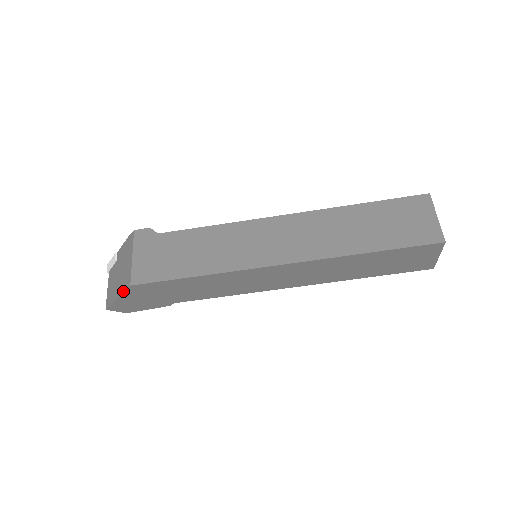
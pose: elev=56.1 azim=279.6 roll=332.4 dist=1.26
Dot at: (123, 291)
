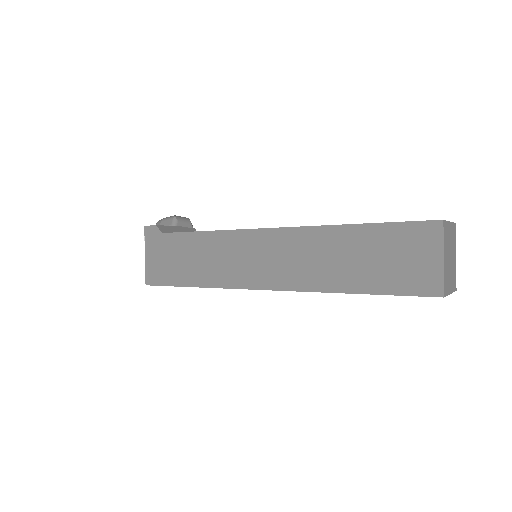
Dot at: occluded
